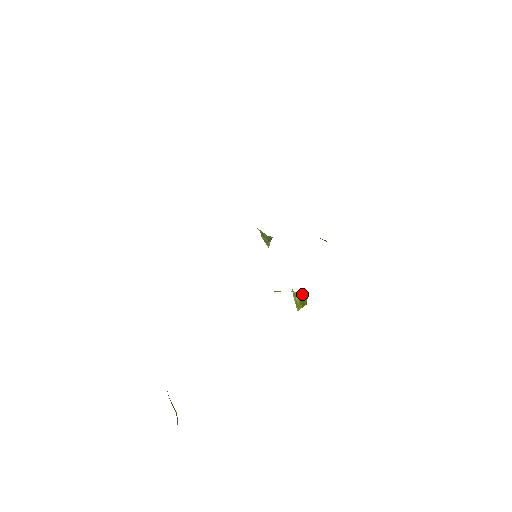
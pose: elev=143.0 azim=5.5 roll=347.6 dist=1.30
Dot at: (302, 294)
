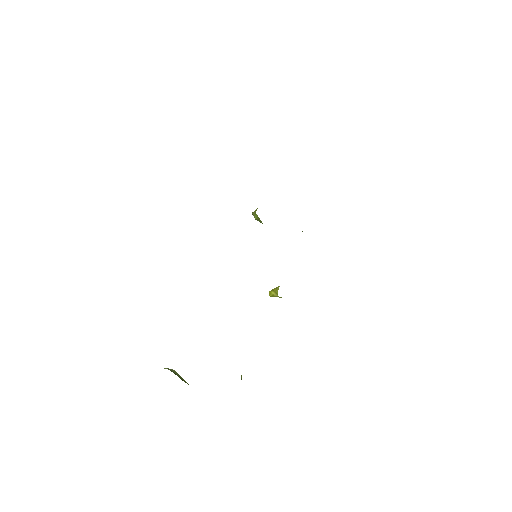
Dot at: occluded
